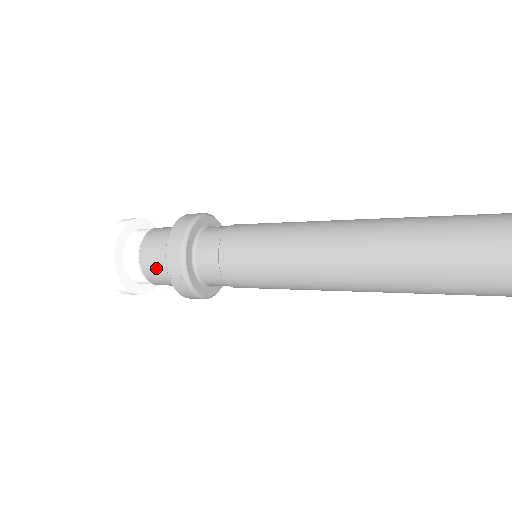
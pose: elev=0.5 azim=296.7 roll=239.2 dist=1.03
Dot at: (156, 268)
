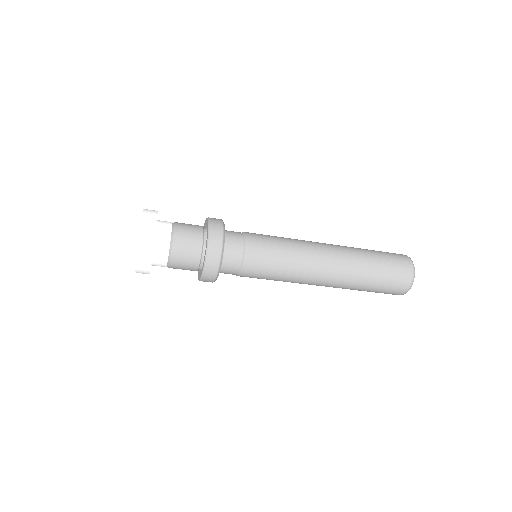
Dot at: (185, 262)
